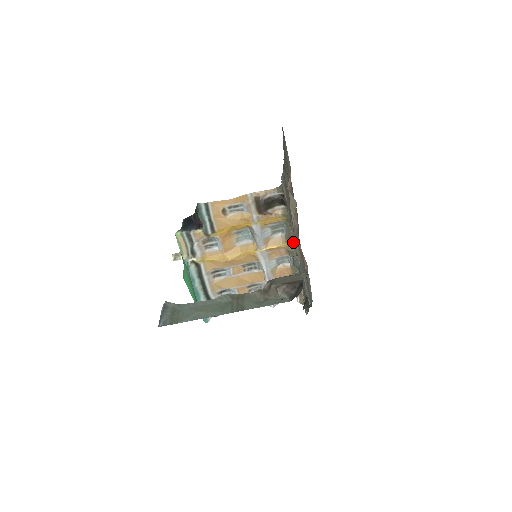
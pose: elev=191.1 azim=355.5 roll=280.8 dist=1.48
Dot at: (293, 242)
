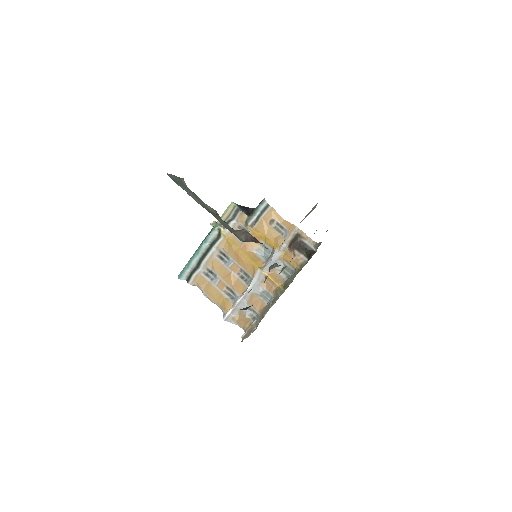
Dot at: occluded
